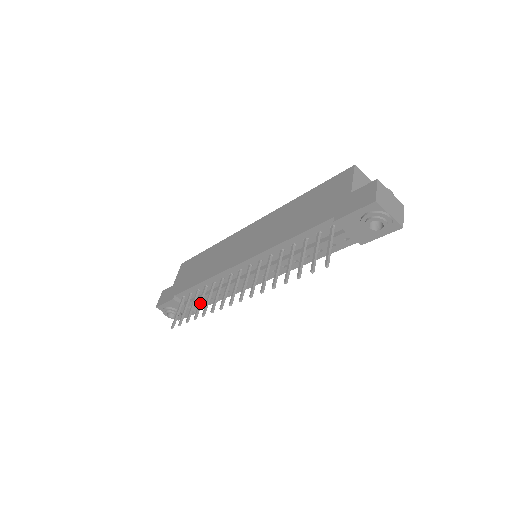
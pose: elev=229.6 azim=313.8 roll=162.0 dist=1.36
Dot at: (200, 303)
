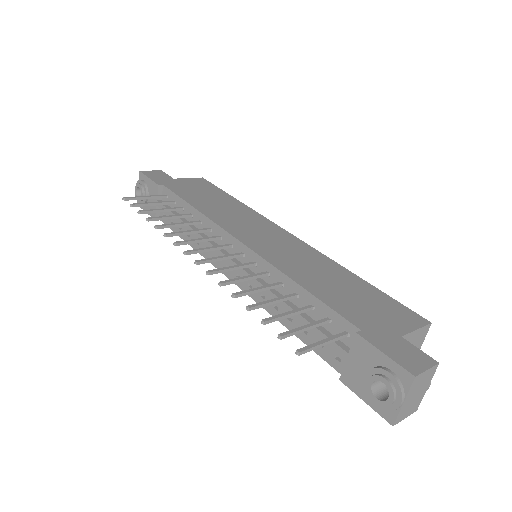
Dot at: (169, 217)
